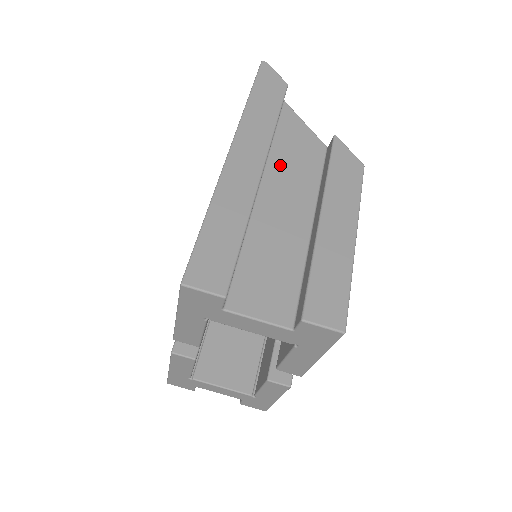
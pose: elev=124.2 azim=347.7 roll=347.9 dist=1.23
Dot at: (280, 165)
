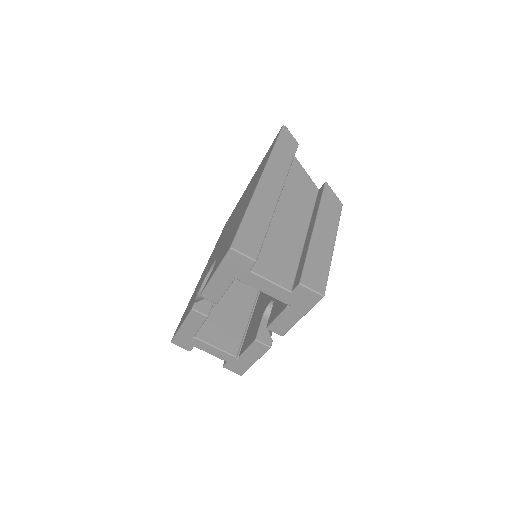
Dot at: (289, 194)
